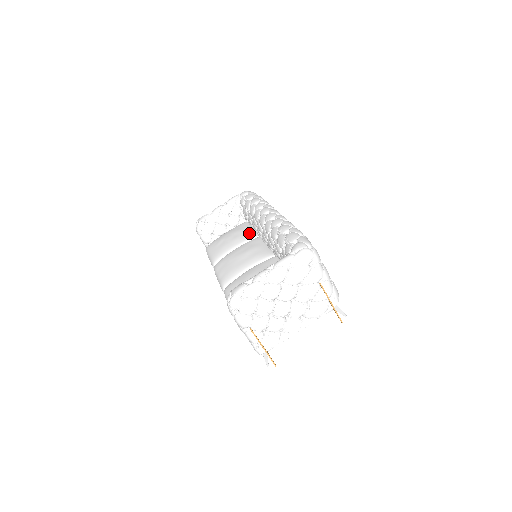
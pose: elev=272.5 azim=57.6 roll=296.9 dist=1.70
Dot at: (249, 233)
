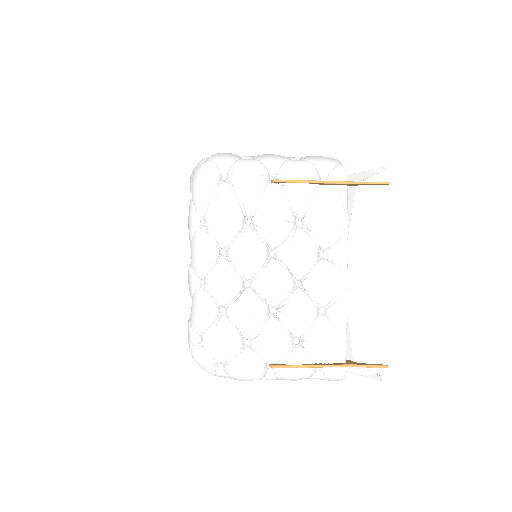
Dot at: occluded
